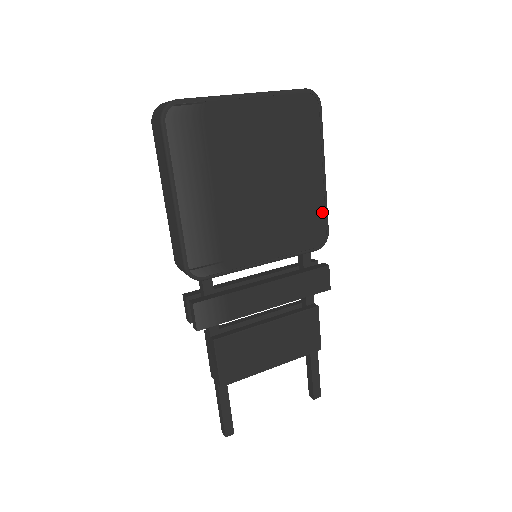
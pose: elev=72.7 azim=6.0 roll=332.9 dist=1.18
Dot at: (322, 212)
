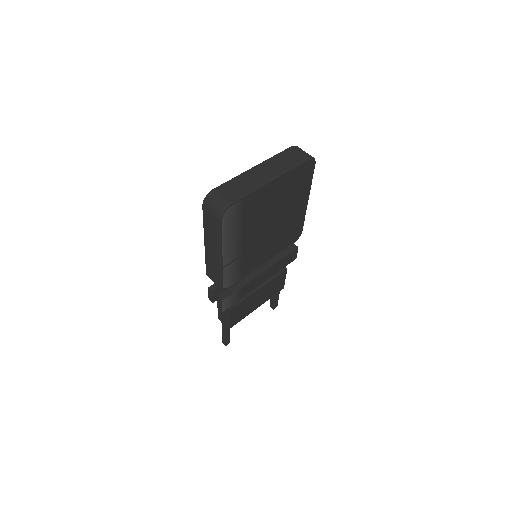
Dot at: (301, 222)
